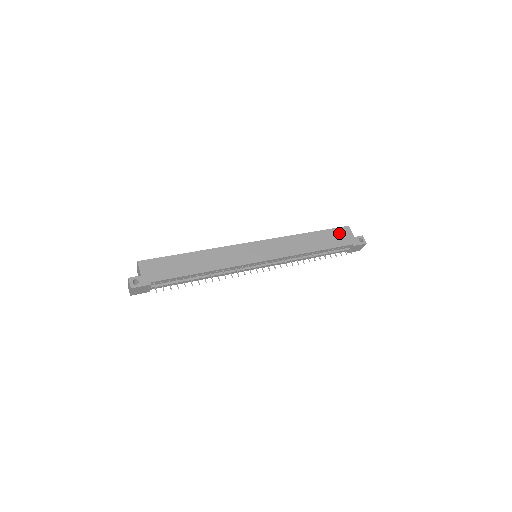
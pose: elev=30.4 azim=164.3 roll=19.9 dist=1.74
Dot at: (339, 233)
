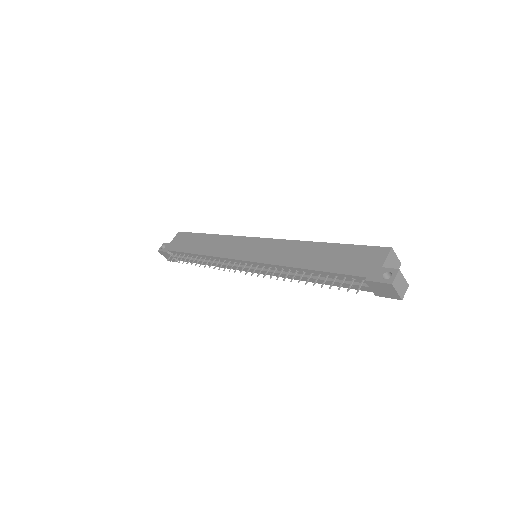
Dot at: (363, 254)
